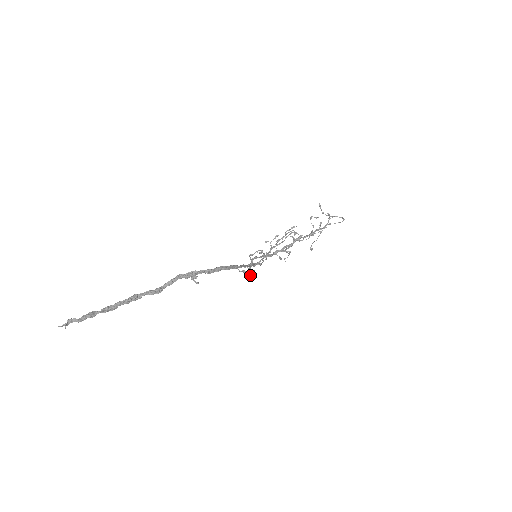
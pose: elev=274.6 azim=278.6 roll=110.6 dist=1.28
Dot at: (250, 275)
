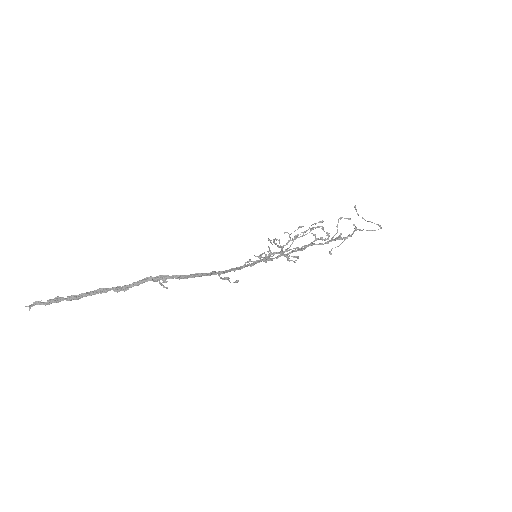
Dot at: occluded
